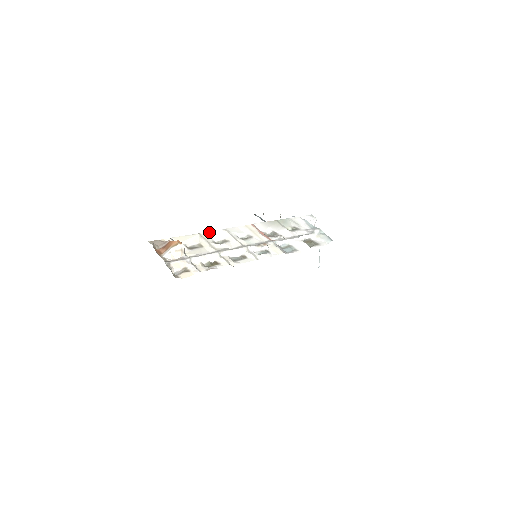
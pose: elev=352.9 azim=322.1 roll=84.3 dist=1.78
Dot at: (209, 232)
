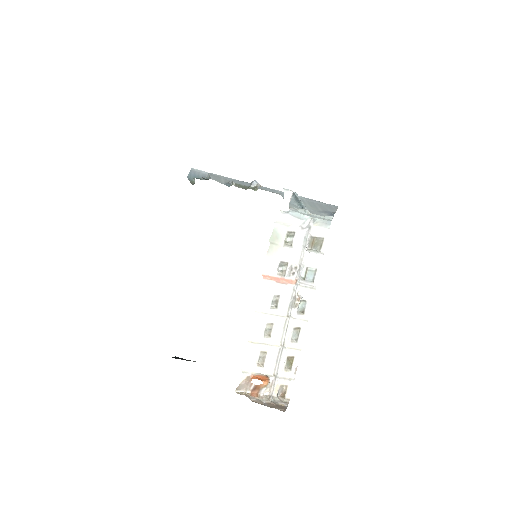
Dot at: (253, 332)
